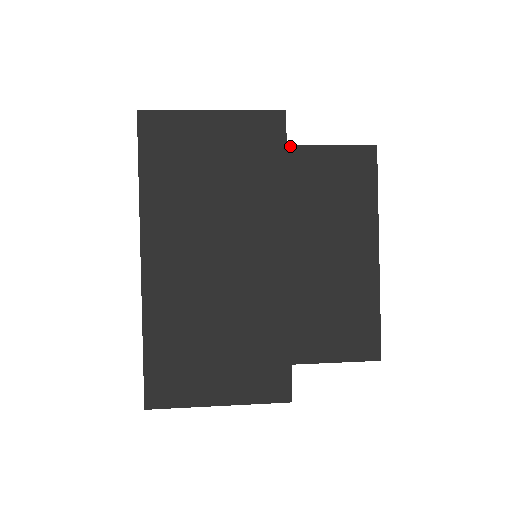
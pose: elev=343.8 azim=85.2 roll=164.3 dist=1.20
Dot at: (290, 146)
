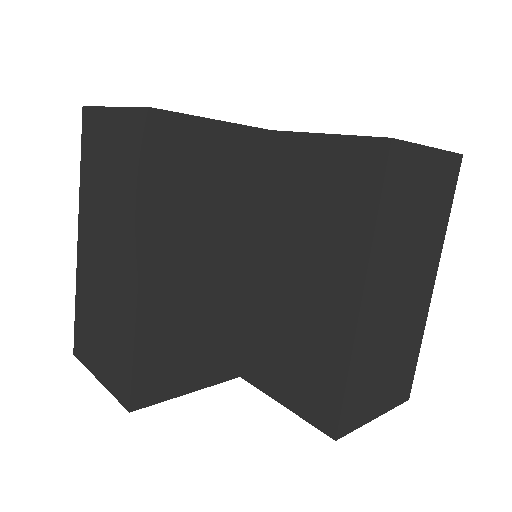
Dot at: (290, 132)
